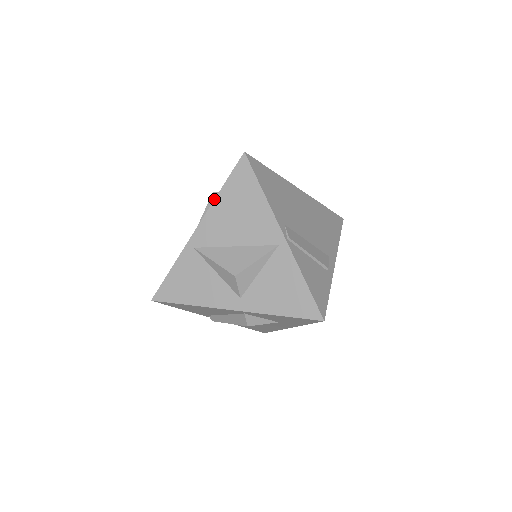
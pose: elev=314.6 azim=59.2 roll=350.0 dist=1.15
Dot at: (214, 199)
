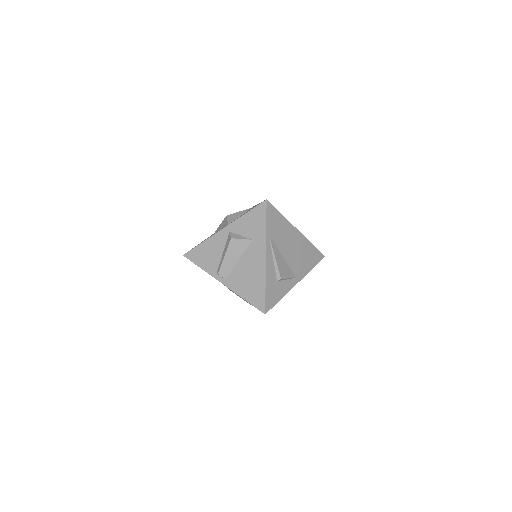
Dot at: occluded
